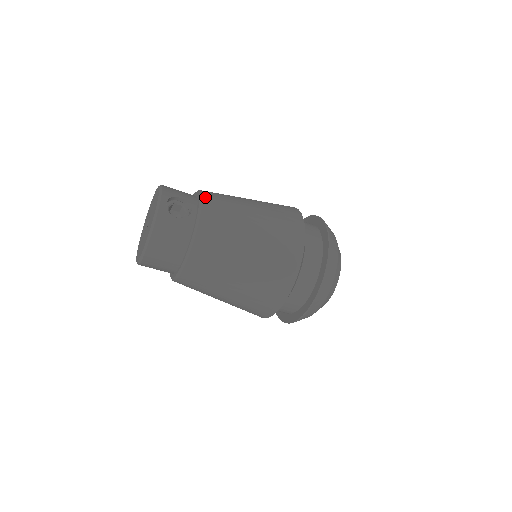
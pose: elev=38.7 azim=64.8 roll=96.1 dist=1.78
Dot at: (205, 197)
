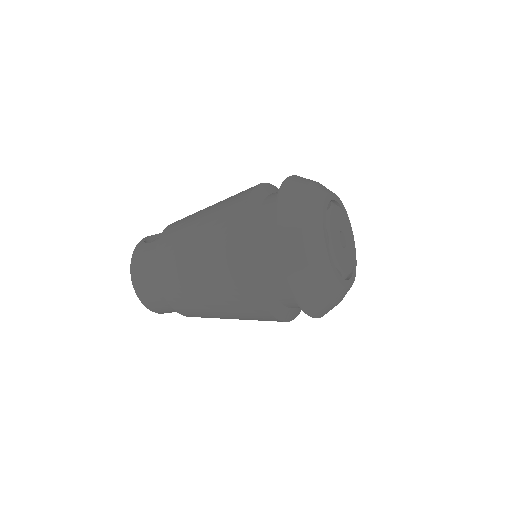
Dot at: occluded
